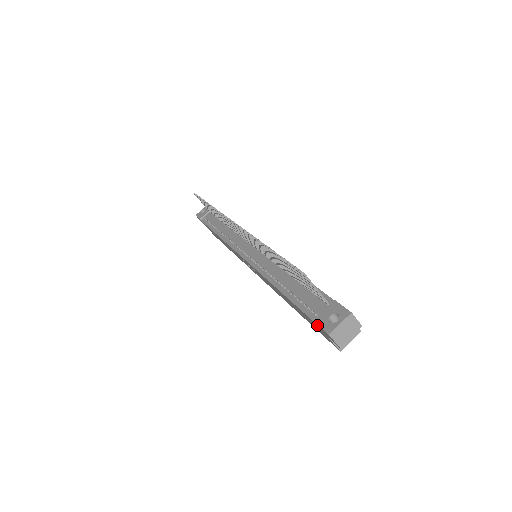
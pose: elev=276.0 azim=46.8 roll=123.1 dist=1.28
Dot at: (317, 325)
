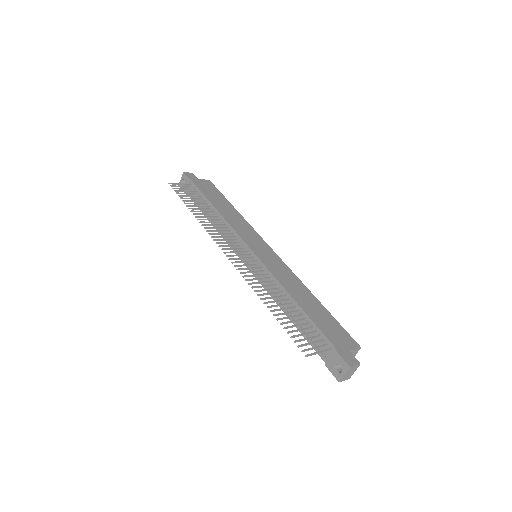
Dot at: (329, 366)
